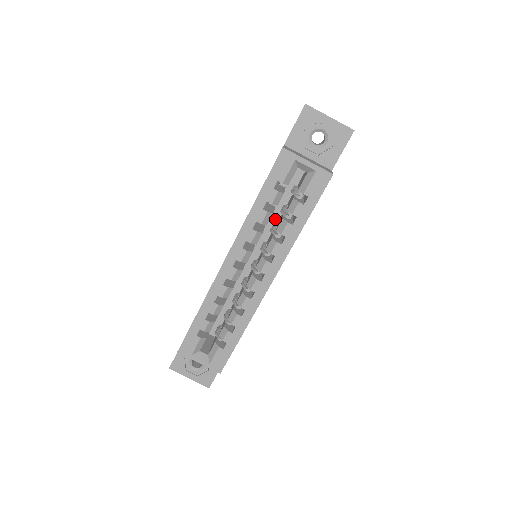
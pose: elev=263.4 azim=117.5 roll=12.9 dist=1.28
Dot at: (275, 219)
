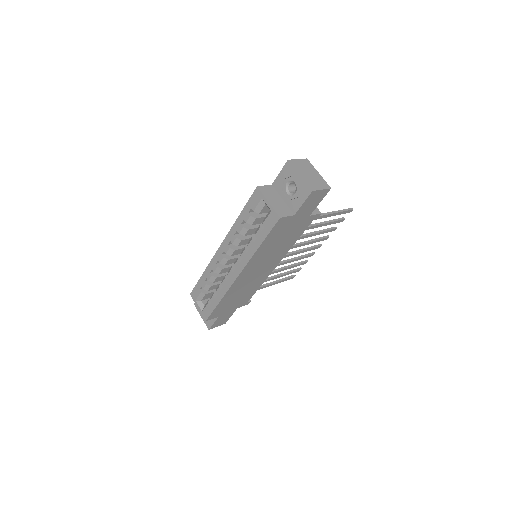
Dot at: occluded
